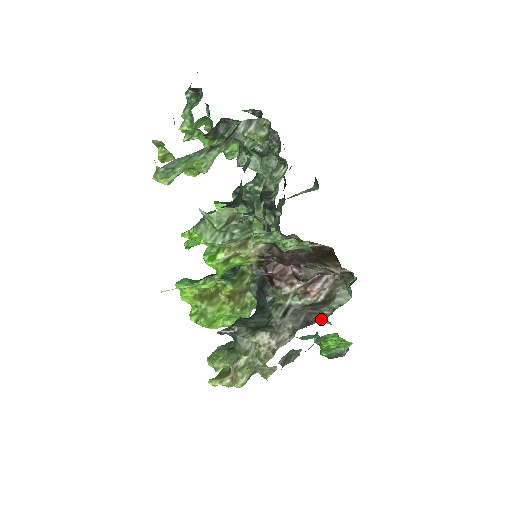
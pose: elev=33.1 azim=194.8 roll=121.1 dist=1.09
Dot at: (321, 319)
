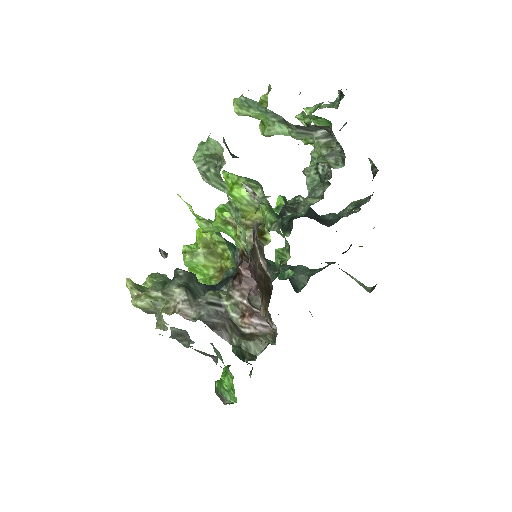
Dot at: (224, 338)
